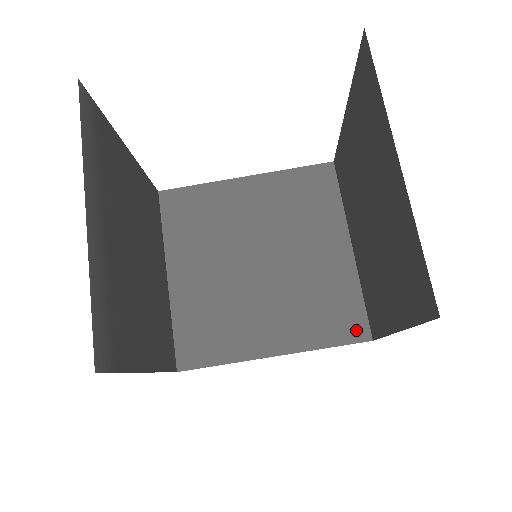
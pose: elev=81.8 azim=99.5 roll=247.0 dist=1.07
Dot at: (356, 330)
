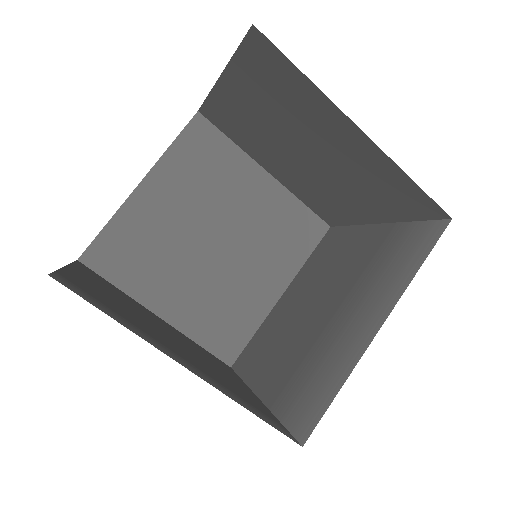
Dot at: (316, 229)
